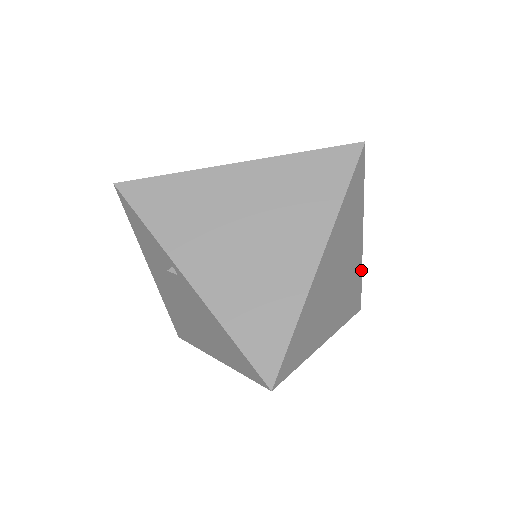
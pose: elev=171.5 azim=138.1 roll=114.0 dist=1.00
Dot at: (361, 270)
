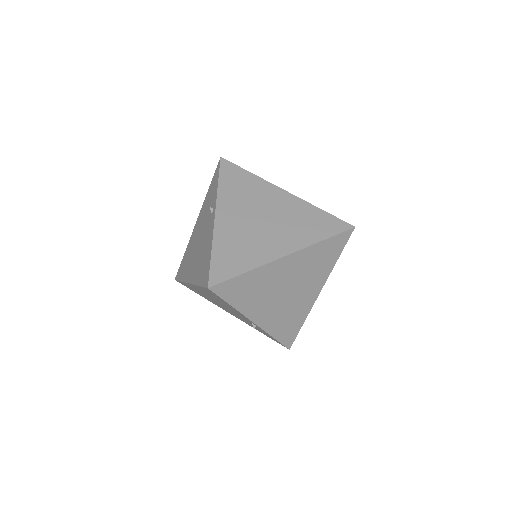
Dot at: occluded
